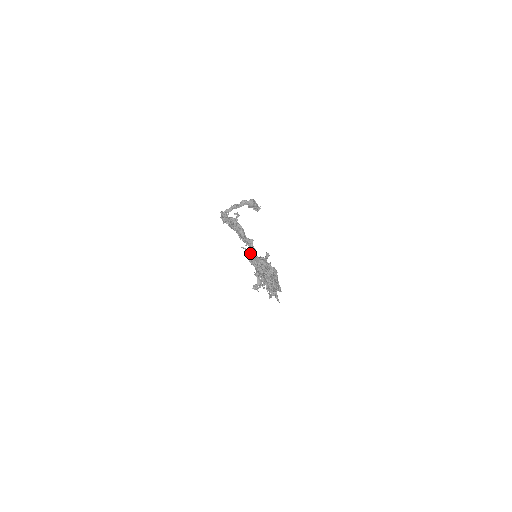
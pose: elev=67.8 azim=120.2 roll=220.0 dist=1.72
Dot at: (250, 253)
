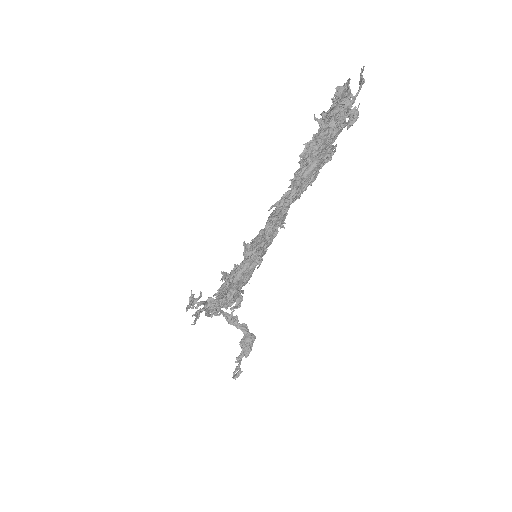
Dot at: occluded
